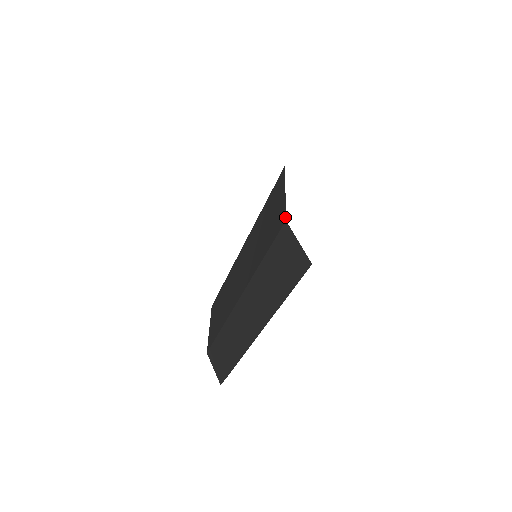
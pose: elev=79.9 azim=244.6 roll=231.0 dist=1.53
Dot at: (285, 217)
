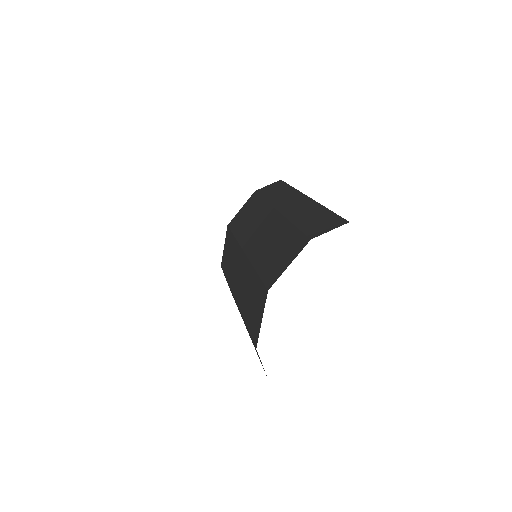
Dot at: (256, 345)
